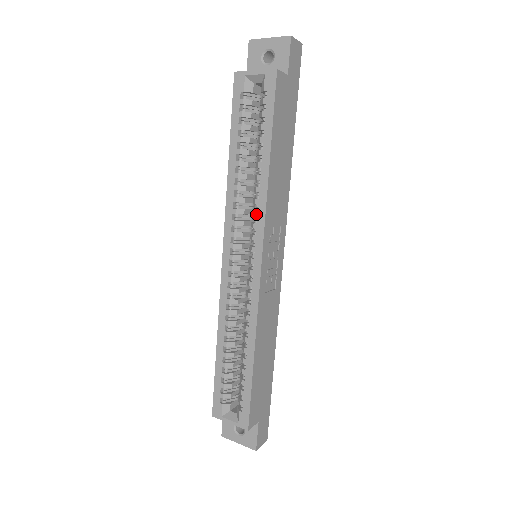
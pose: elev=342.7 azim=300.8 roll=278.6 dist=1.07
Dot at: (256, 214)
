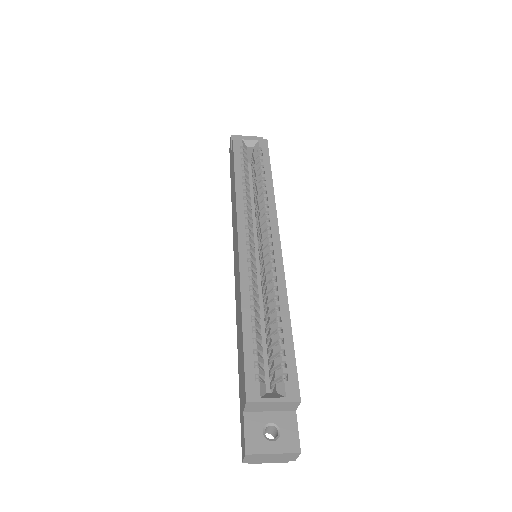
Dot at: (268, 209)
